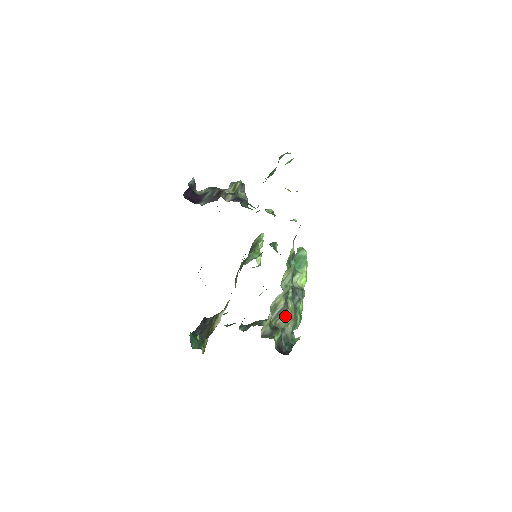
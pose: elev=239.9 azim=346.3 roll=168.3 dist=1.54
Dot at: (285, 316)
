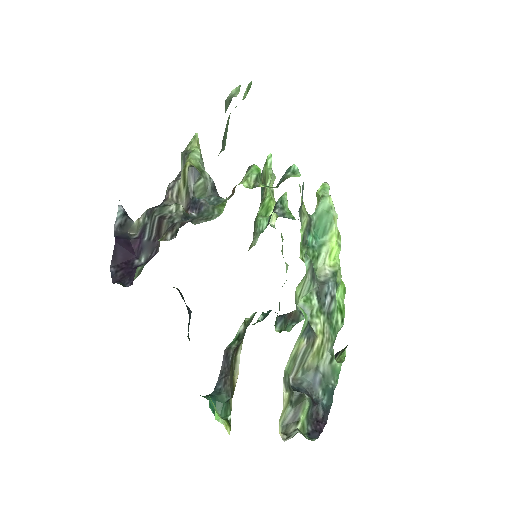
Dot at: (314, 350)
